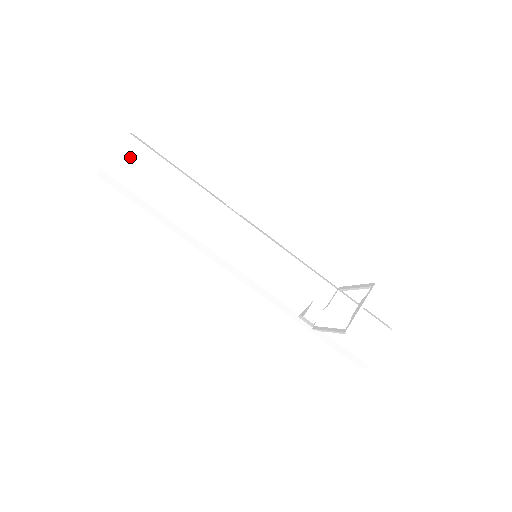
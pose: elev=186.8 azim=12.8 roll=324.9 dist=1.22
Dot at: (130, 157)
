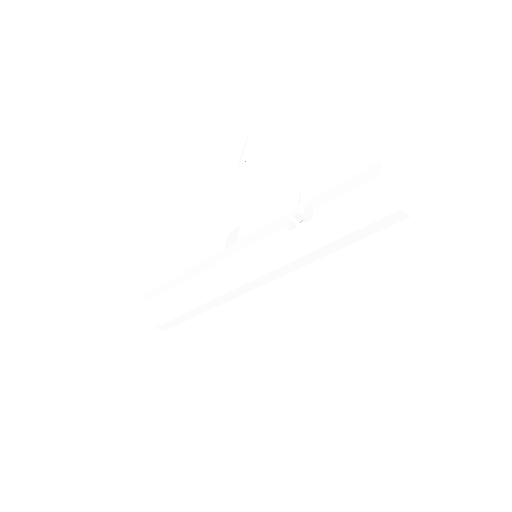
Dot at: (152, 294)
